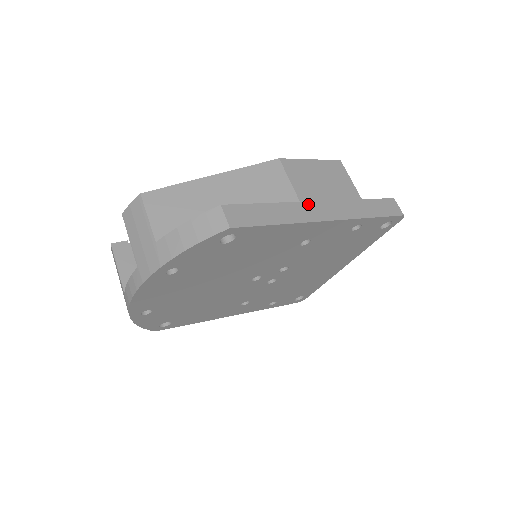
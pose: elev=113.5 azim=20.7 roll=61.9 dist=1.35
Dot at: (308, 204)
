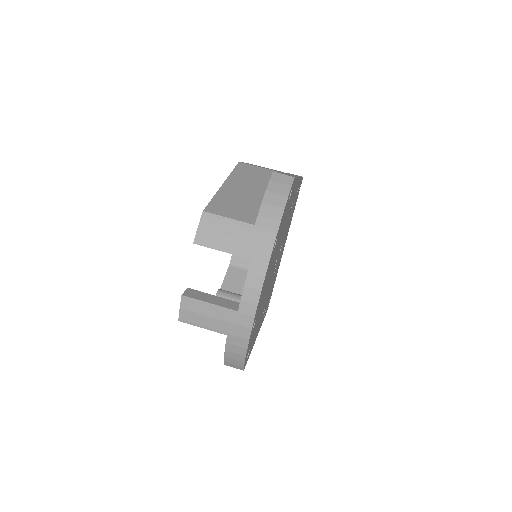
Dot at: occluded
